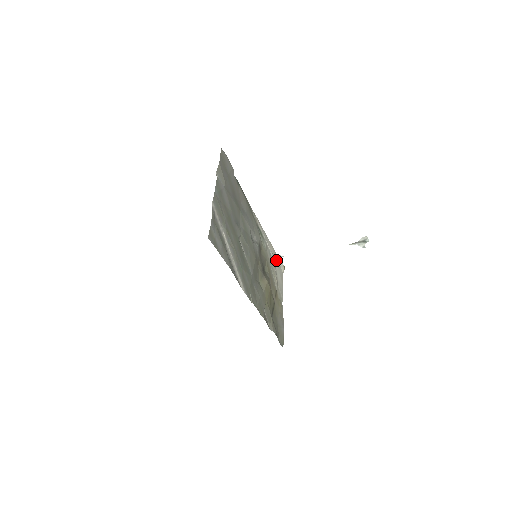
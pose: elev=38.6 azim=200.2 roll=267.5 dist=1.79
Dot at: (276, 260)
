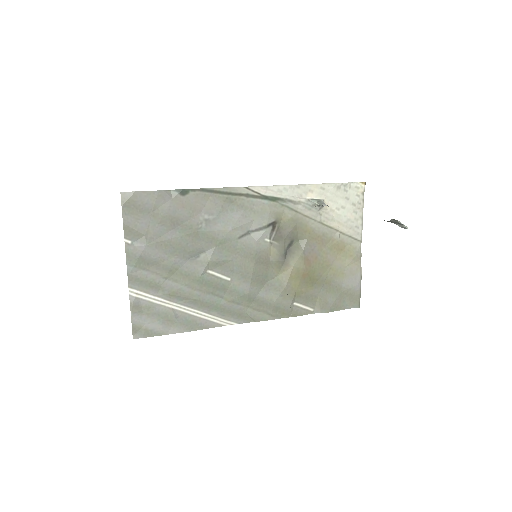
Dot at: (334, 195)
